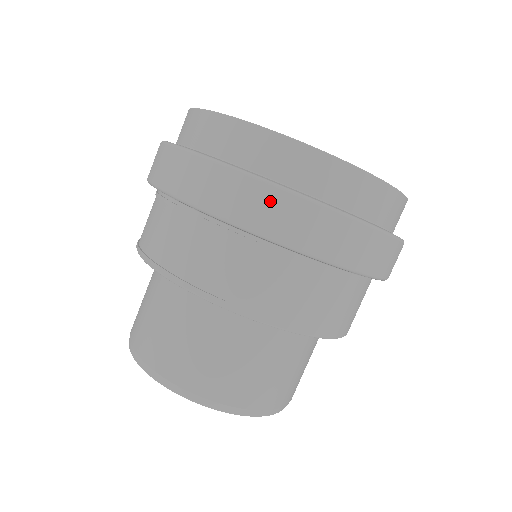
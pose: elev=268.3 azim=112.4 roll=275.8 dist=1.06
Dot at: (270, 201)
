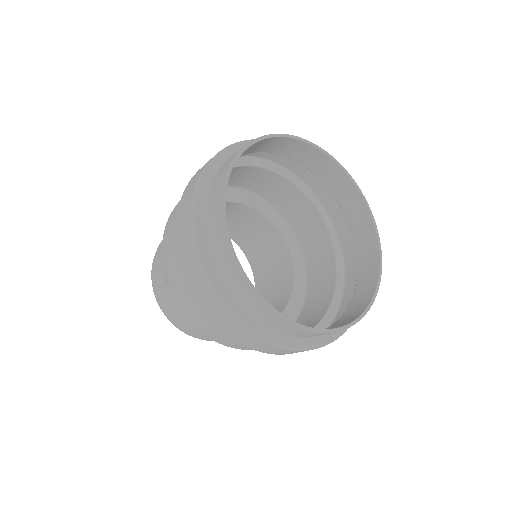
Dot at: (202, 286)
